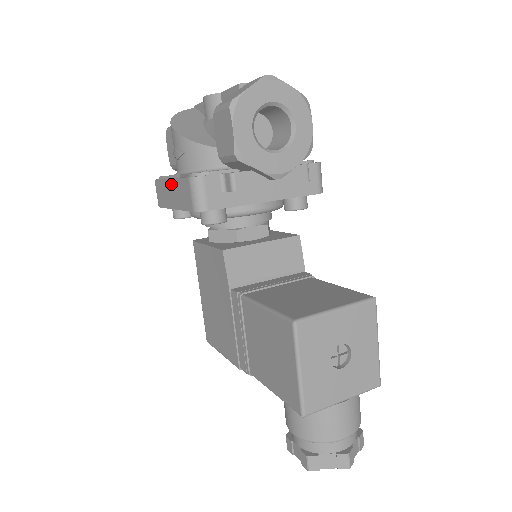
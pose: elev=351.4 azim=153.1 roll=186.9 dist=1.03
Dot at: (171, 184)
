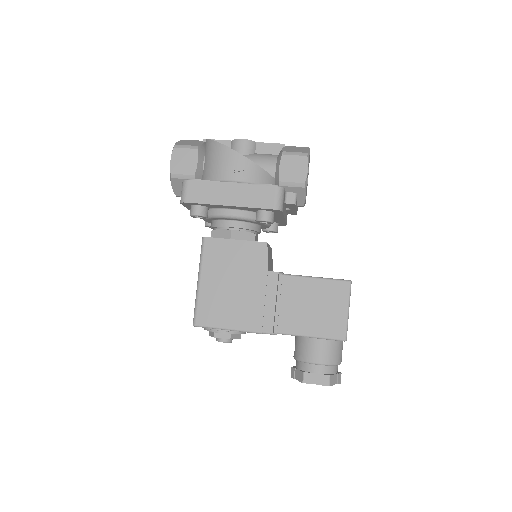
Dot at: (234, 187)
